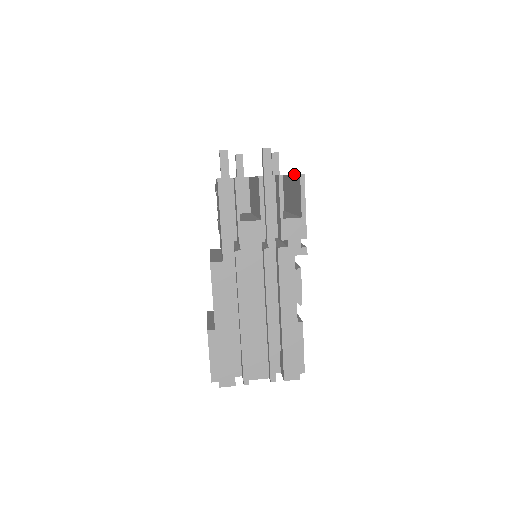
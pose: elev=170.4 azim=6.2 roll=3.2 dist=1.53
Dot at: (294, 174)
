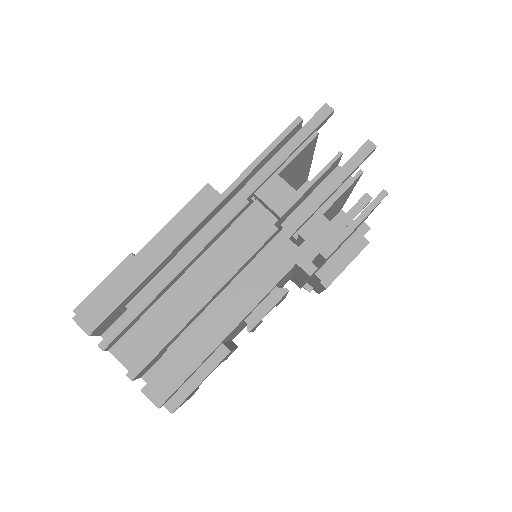
Dot at: occluded
